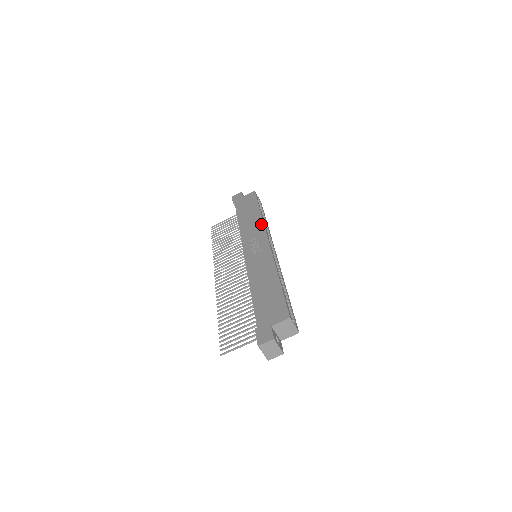
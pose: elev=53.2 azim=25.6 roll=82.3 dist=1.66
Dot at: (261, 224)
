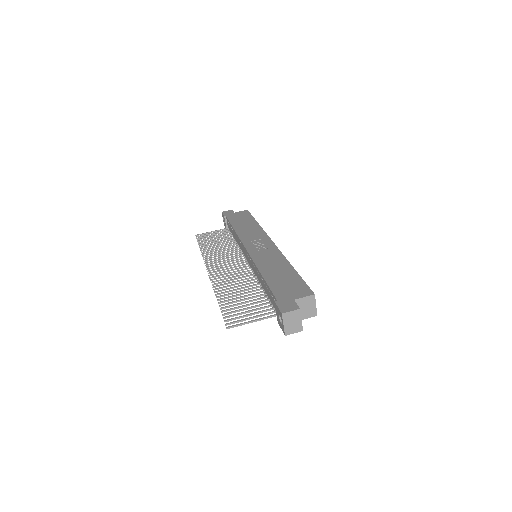
Dot at: (261, 231)
